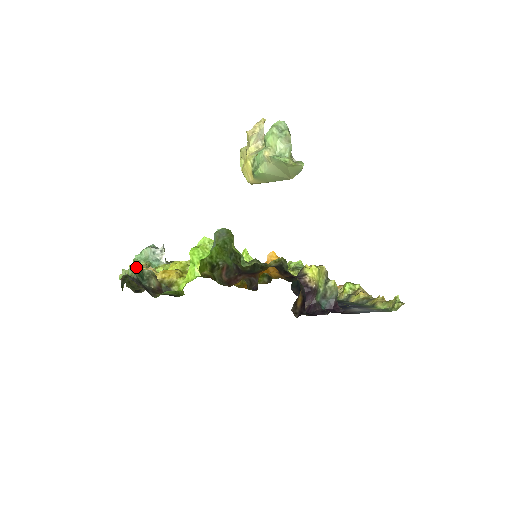
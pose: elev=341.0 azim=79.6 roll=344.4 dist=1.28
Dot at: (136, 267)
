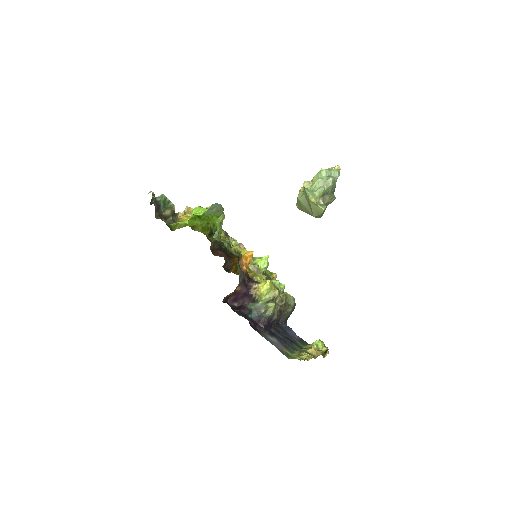
Dot at: (191, 211)
